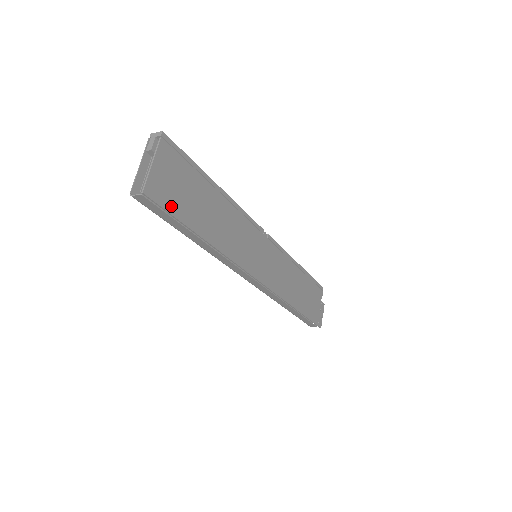
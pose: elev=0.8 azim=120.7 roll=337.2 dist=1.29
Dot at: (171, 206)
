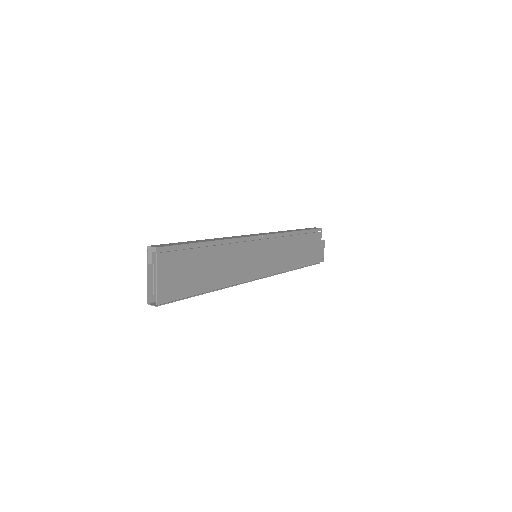
Dot at: (179, 293)
